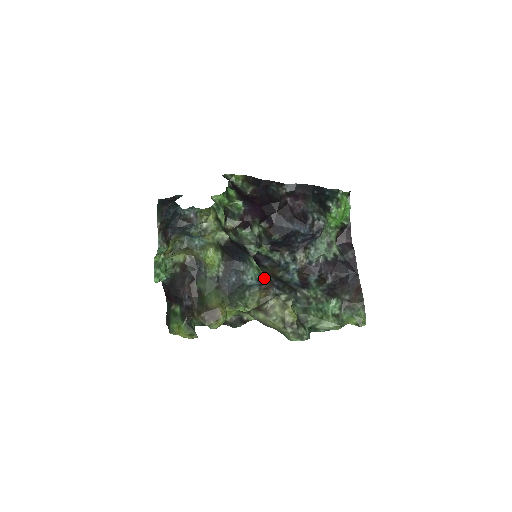
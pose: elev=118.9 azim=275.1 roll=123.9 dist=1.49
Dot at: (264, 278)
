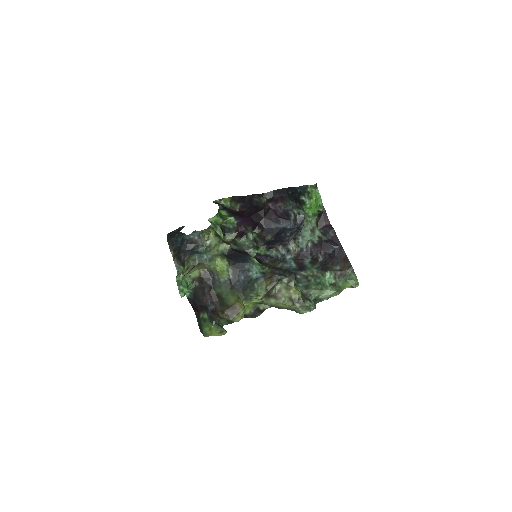
Dot at: (266, 270)
